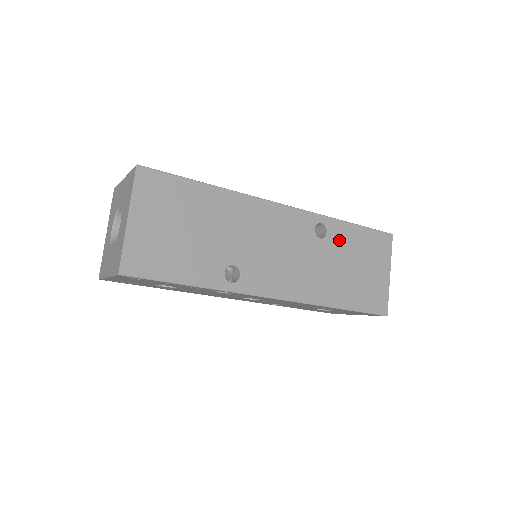
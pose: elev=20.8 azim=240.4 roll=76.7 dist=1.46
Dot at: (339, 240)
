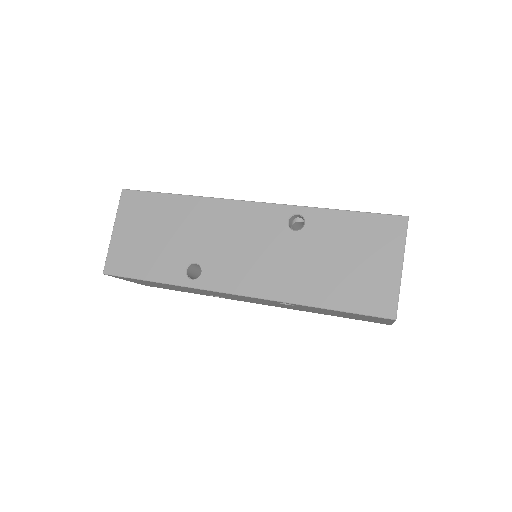
Dot at: (312, 308)
